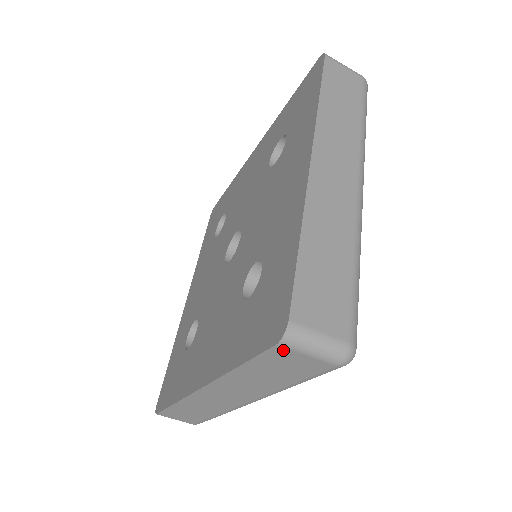
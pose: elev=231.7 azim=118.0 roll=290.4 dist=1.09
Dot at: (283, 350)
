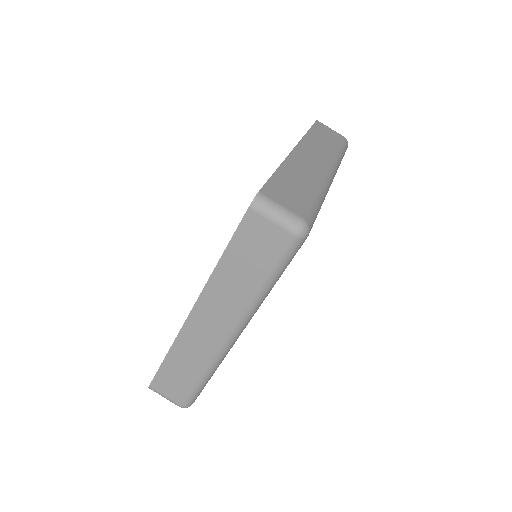
Dot at: (253, 216)
